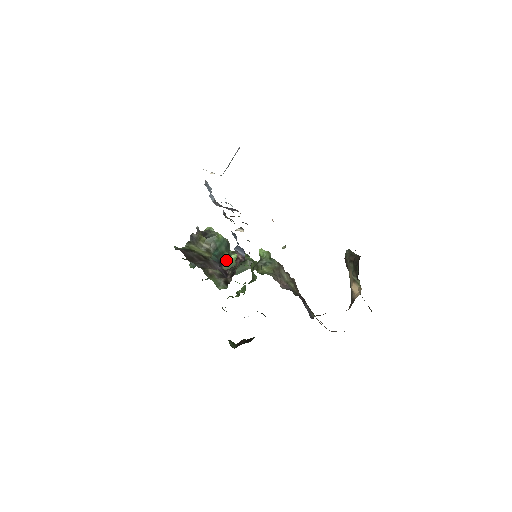
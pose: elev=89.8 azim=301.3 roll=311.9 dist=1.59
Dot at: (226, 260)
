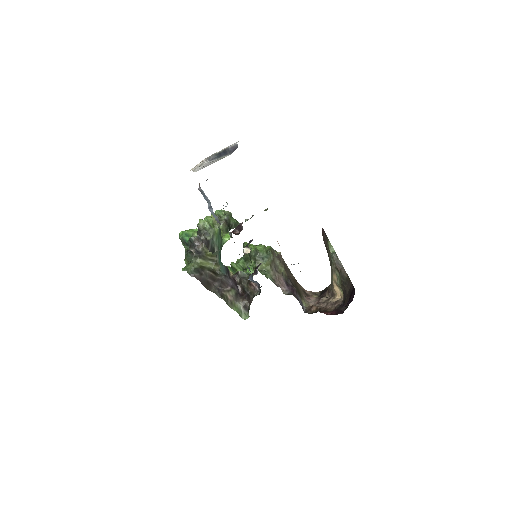
Dot at: (222, 246)
